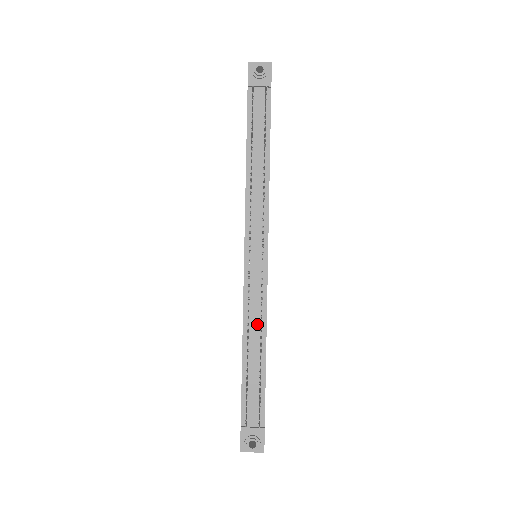
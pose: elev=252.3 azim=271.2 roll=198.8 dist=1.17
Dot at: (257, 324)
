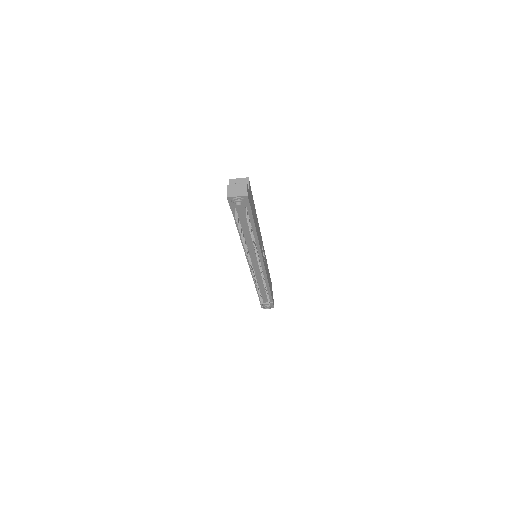
Dot at: (262, 282)
